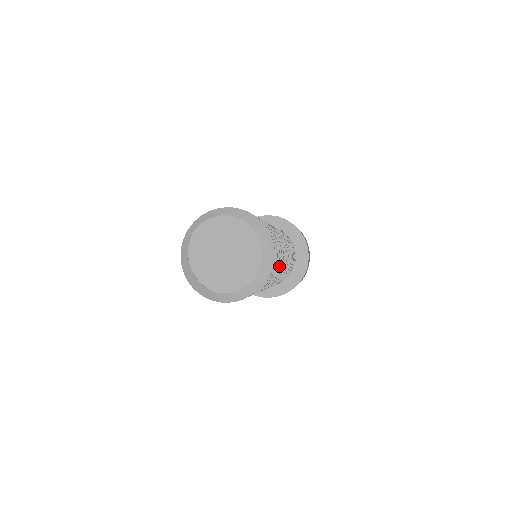
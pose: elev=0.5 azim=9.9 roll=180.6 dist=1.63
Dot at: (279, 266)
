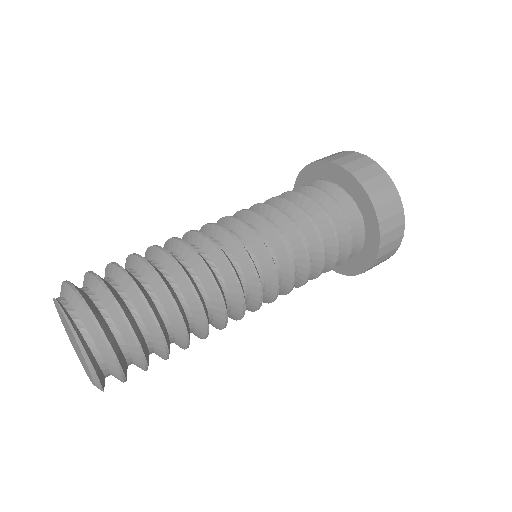
Dot at: (186, 346)
